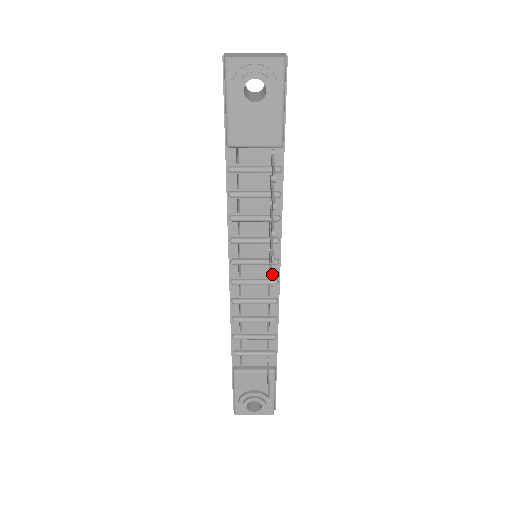
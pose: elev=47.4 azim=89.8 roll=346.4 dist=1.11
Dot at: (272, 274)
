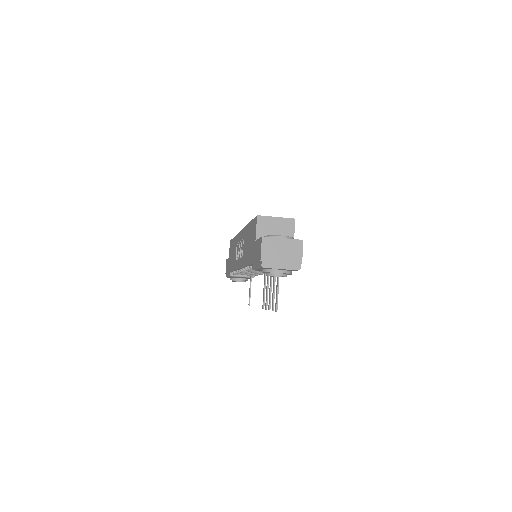
Dot at: (264, 302)
